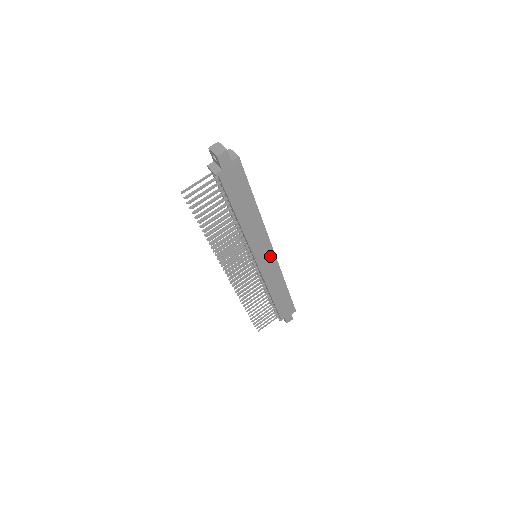
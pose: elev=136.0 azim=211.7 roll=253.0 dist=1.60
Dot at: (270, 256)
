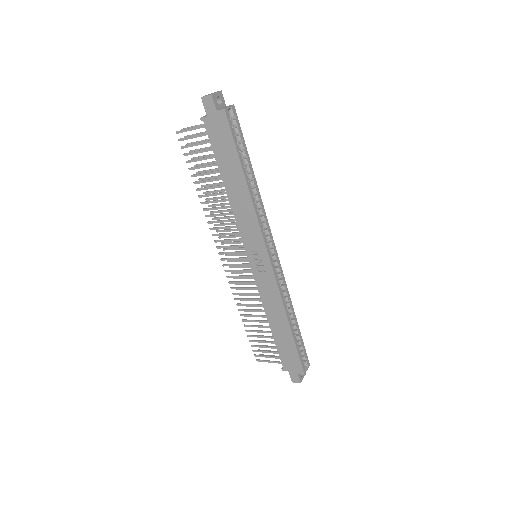
Dot at: (266, 264)
